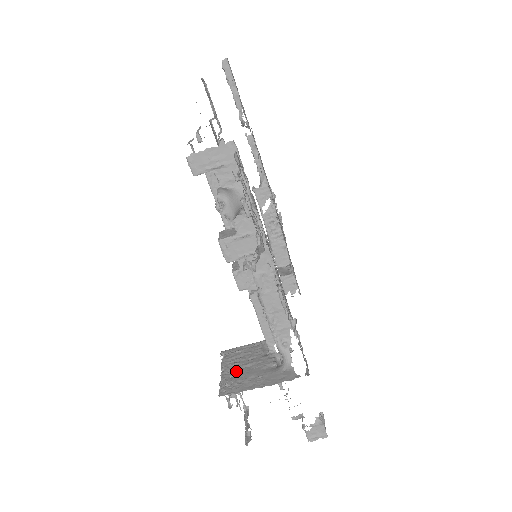
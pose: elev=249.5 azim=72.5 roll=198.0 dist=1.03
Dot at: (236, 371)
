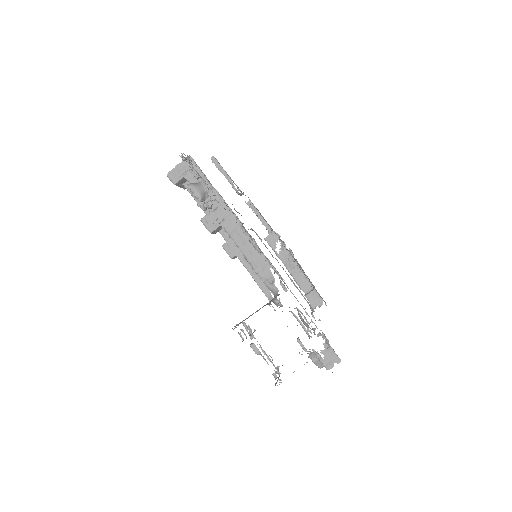
Dot at: occluded
